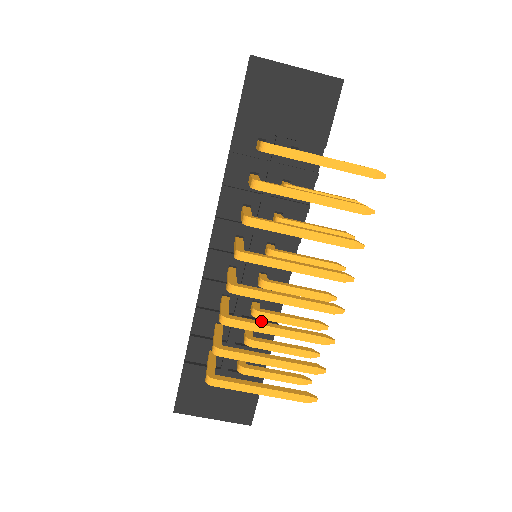
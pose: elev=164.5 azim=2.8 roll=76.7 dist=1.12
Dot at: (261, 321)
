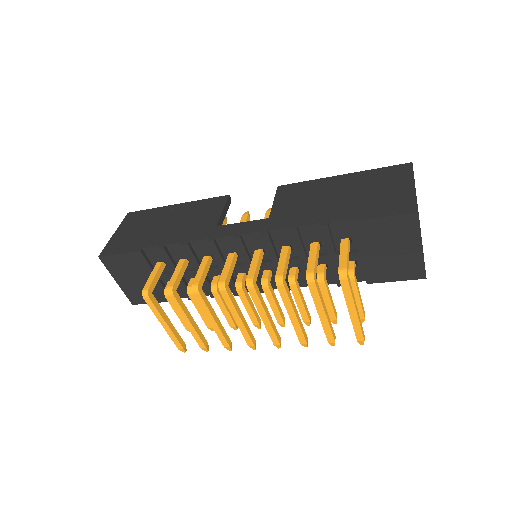
Dot at: occluded
